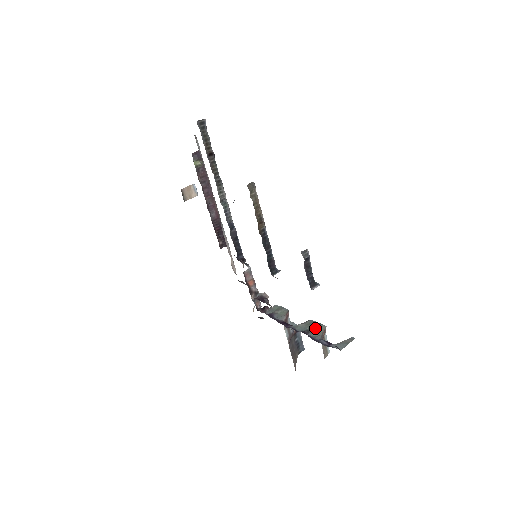
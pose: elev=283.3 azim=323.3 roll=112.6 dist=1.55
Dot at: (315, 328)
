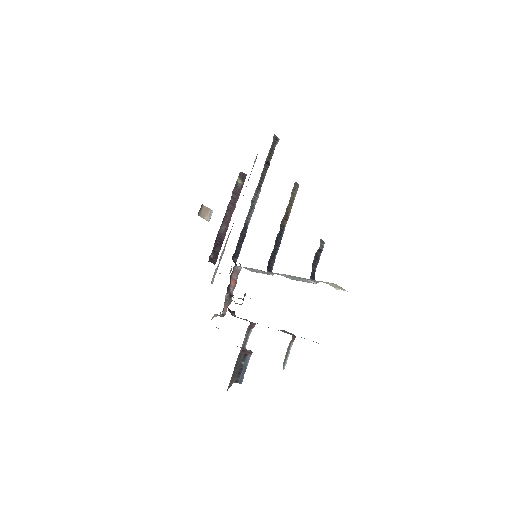
Dot at: (286, 331)
